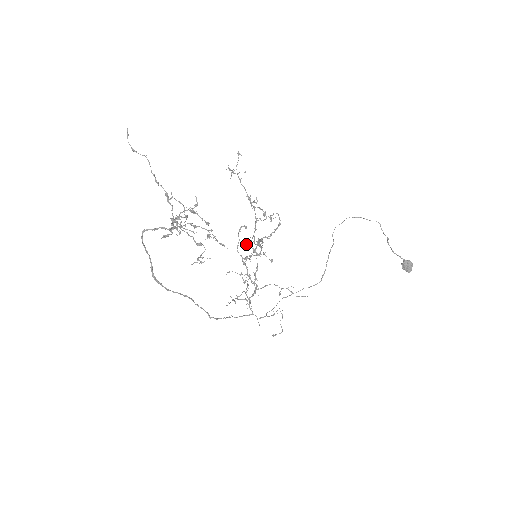
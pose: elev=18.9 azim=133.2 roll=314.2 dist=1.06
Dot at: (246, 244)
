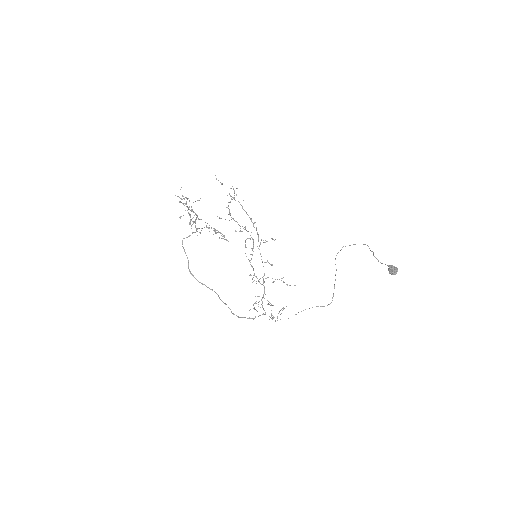
Dot at: occluded
